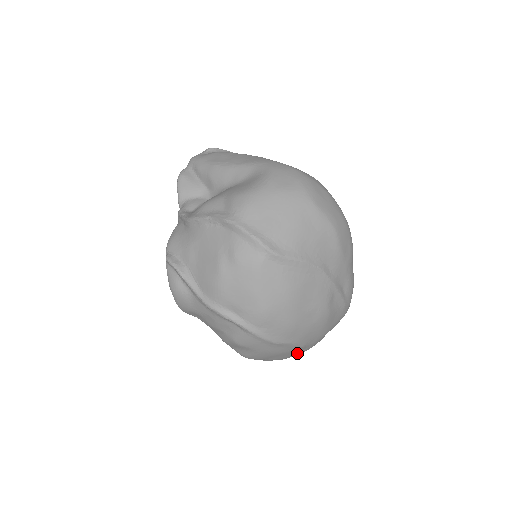
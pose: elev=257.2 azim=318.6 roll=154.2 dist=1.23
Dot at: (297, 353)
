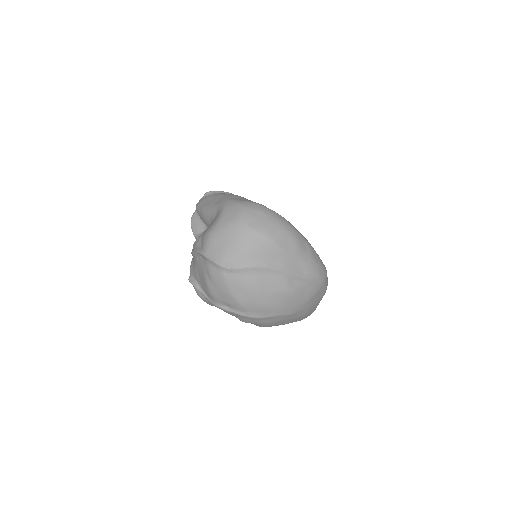
Dot at: (297, 317)
